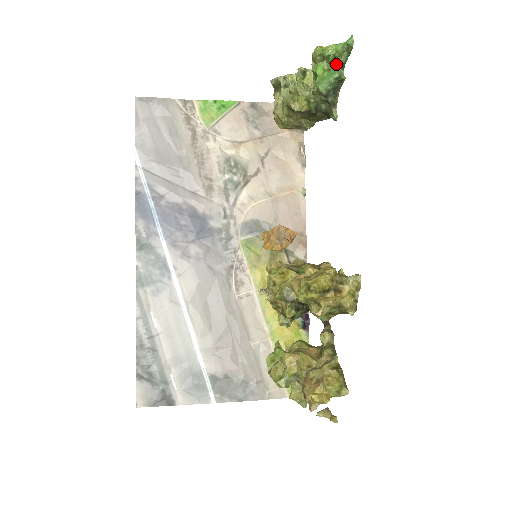
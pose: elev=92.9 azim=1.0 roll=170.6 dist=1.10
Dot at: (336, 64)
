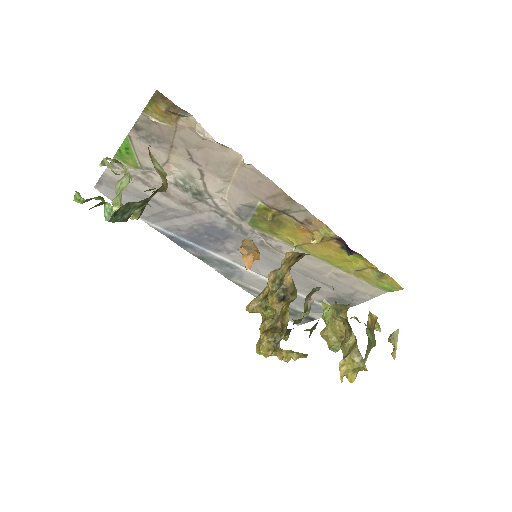
Dot at: occluded
